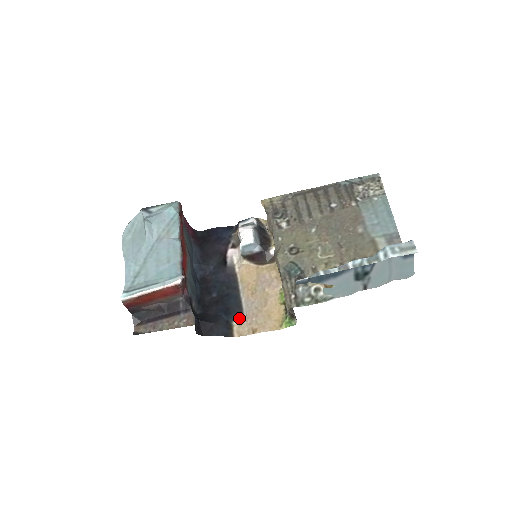
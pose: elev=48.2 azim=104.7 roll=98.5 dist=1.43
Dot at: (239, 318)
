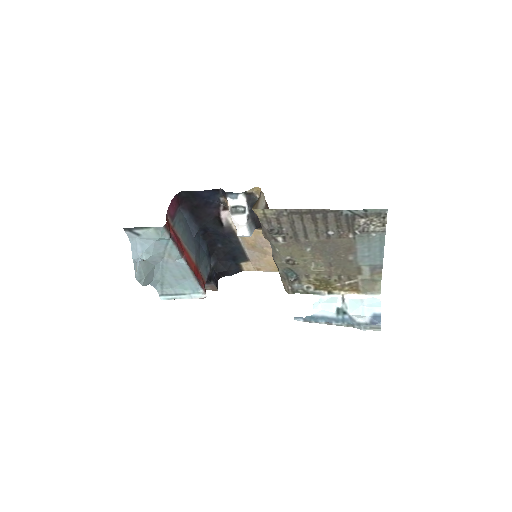
Dot at: (245, 261)
